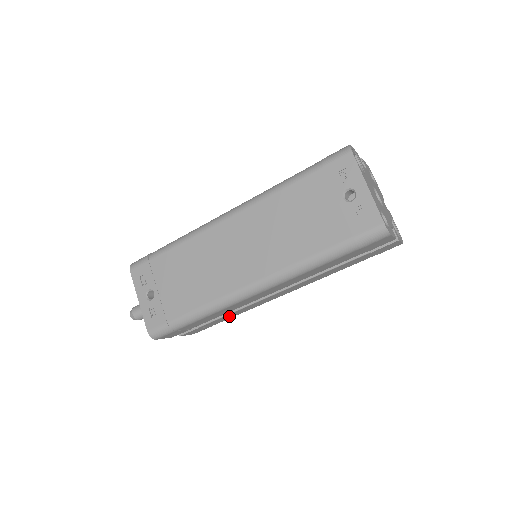
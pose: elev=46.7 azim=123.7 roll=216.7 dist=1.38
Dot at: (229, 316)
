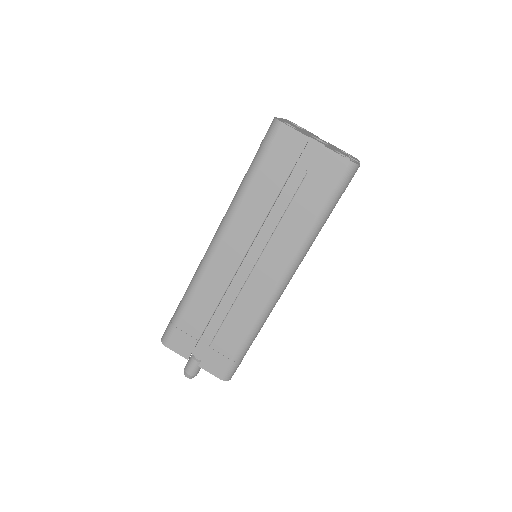
Dot at: (235, 328)
